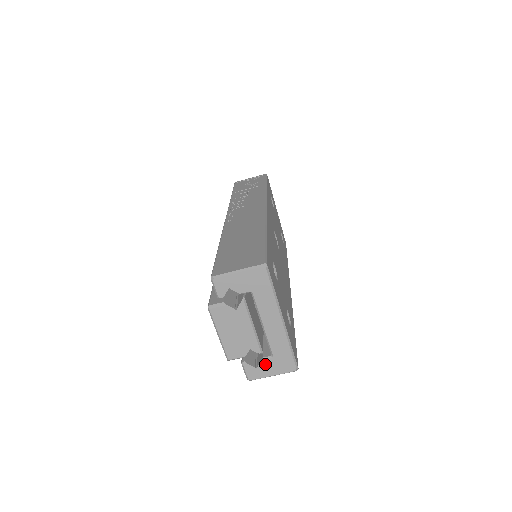
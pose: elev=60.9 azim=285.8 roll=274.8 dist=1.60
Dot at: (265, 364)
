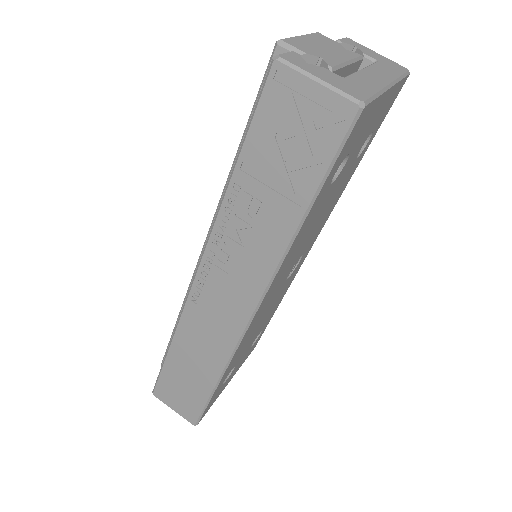
Dot at: (324, 71)
